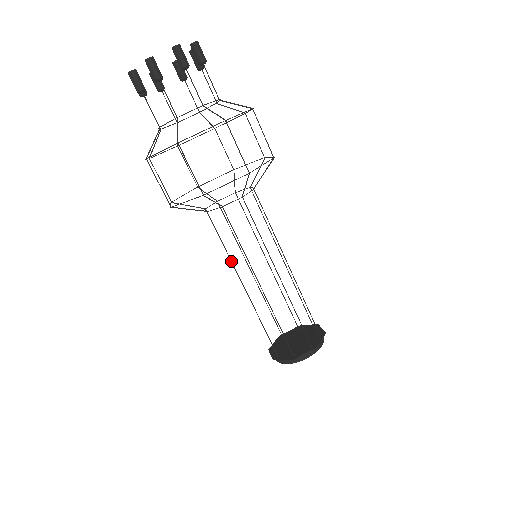
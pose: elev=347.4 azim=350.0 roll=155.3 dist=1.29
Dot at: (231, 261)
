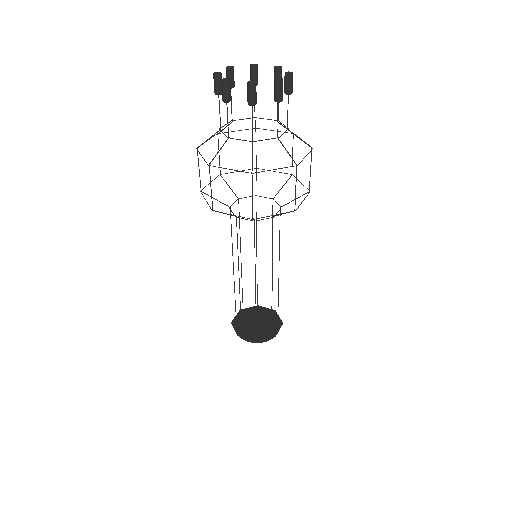
Dot at: occluded
